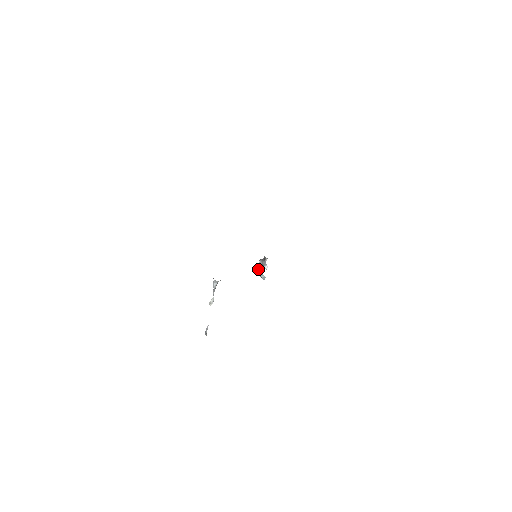
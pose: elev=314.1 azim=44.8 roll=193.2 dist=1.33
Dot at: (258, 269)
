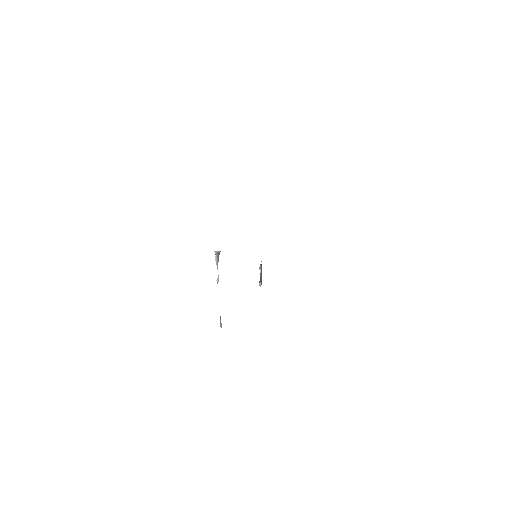
Dot at: (260, 275)
